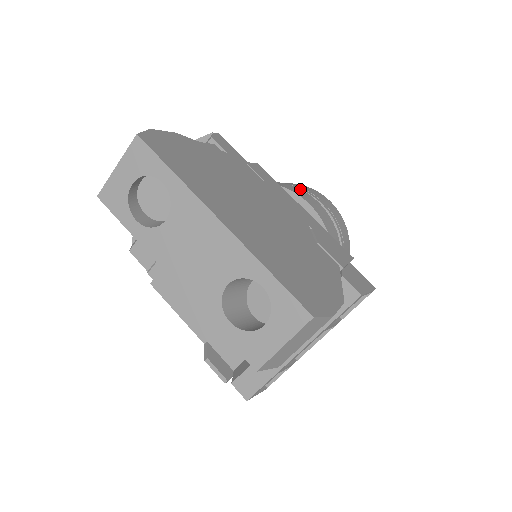
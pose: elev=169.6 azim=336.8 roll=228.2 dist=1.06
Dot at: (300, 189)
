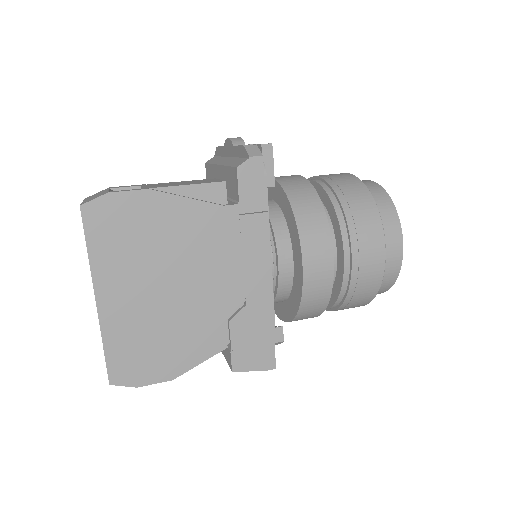
Dot at: (330, 240)
